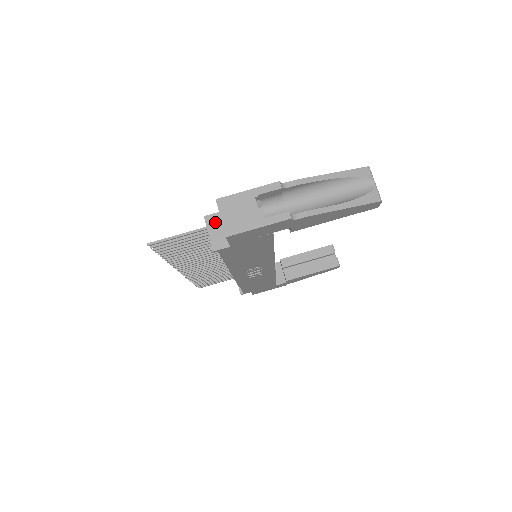
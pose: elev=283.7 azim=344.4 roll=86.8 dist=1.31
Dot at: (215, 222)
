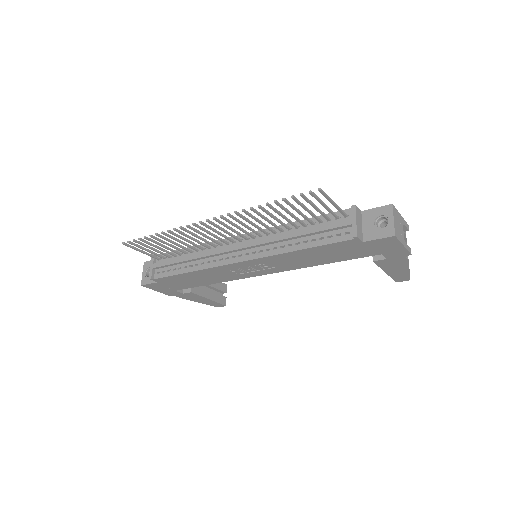
Dot at: (359, 216)
